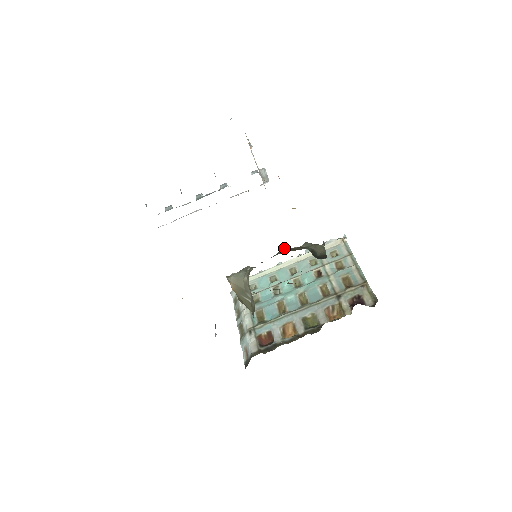
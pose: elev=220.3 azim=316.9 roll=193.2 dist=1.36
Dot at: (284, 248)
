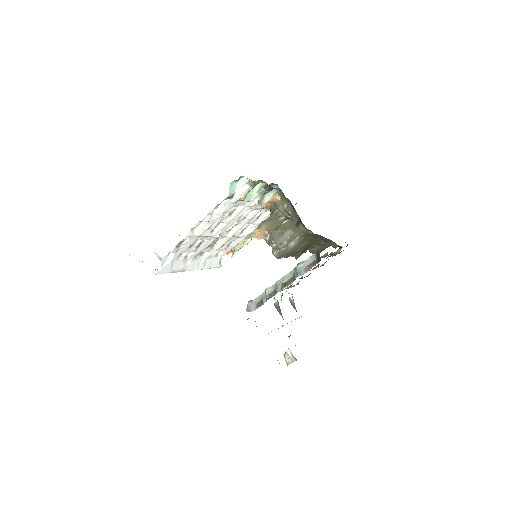
Dot at: occluded
